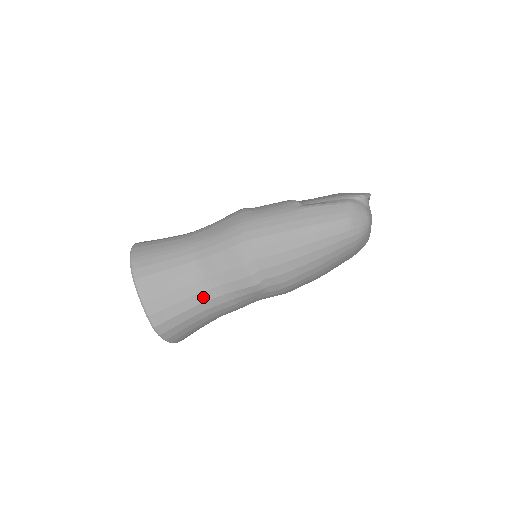
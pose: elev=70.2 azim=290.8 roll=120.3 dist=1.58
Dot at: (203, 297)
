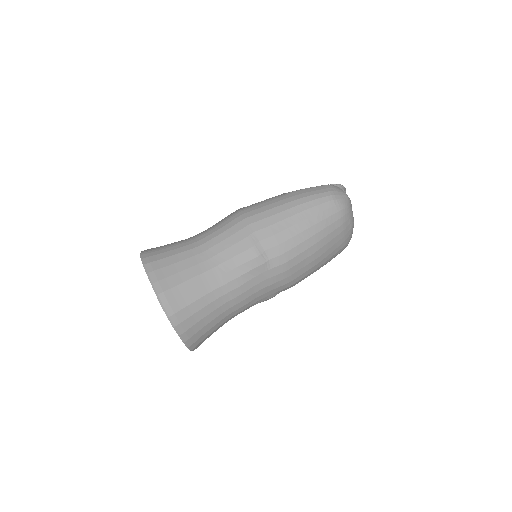
Dot at: (210, 275)
